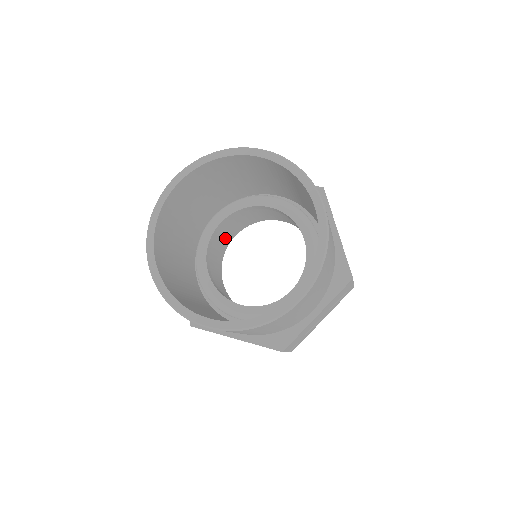
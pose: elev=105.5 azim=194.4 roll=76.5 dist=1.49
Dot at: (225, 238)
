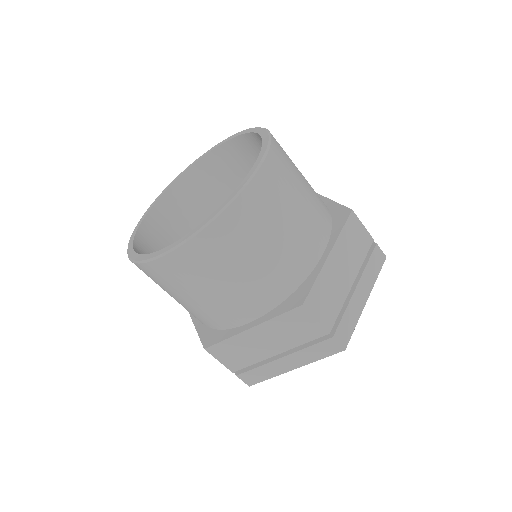
Dot at: occluded
